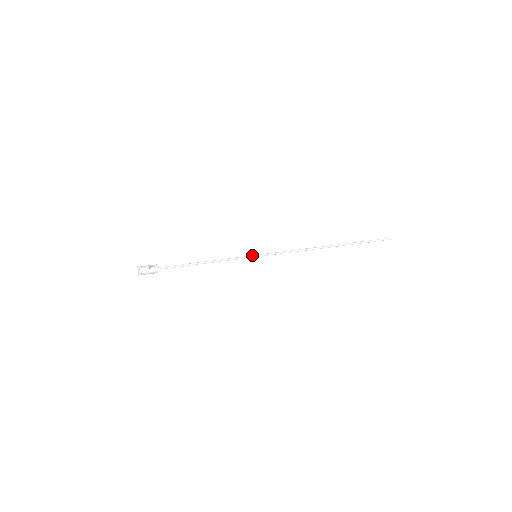
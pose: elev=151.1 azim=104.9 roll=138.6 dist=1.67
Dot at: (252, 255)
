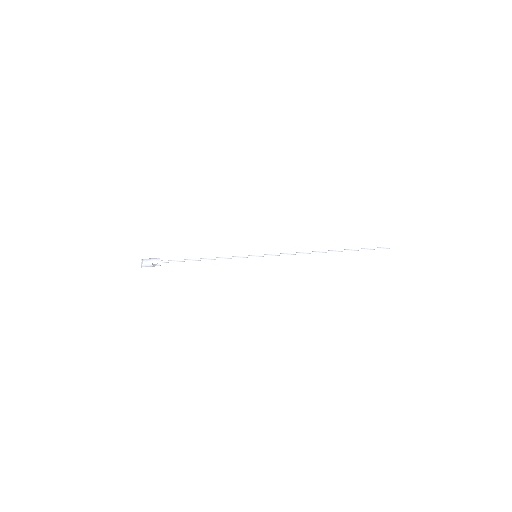
Dot at: (252, 255)
